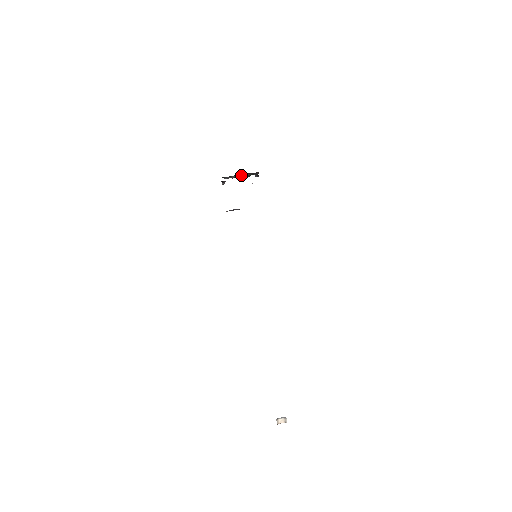
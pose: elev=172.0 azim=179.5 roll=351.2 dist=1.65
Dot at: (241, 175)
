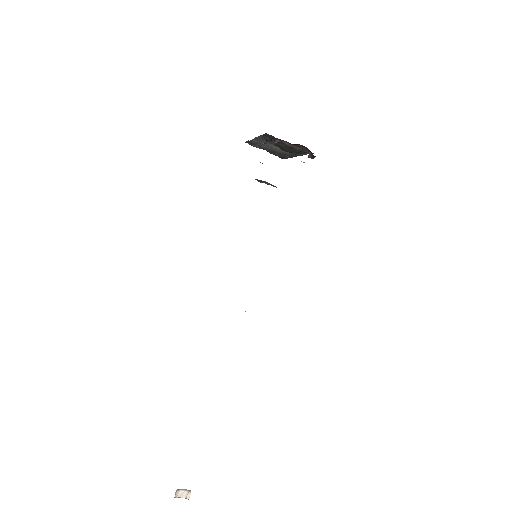
Dot at: (290, 145)
